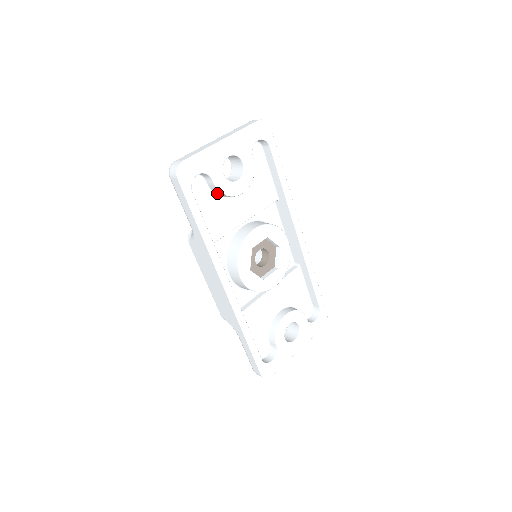
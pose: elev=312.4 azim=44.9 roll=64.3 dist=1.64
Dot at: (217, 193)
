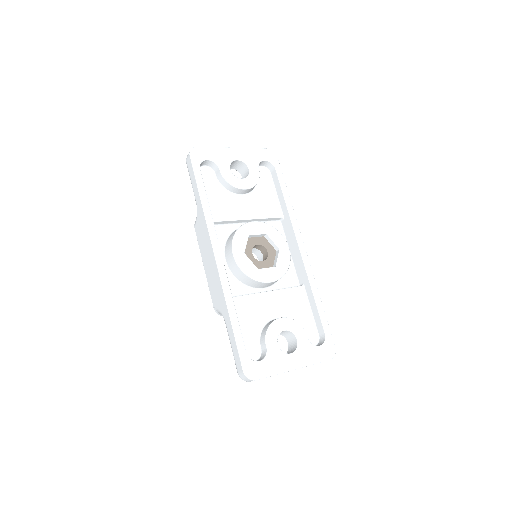
Dot at: (223, 185)
